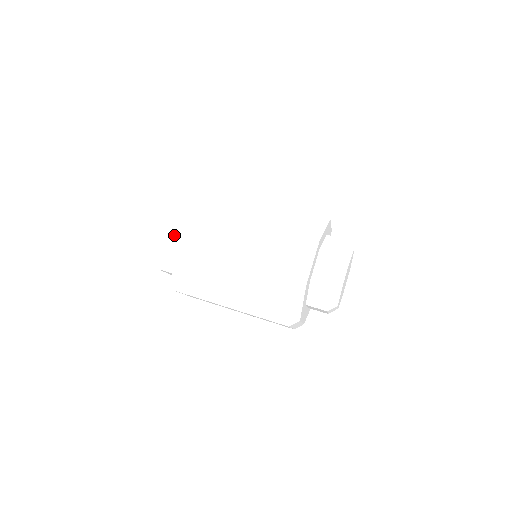
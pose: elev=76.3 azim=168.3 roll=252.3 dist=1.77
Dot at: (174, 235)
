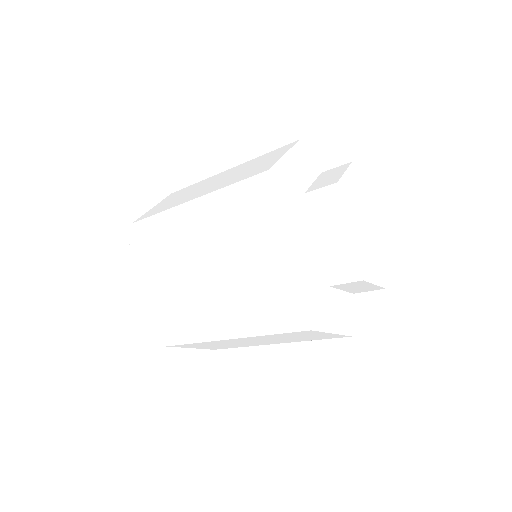
Dot at: occluded
